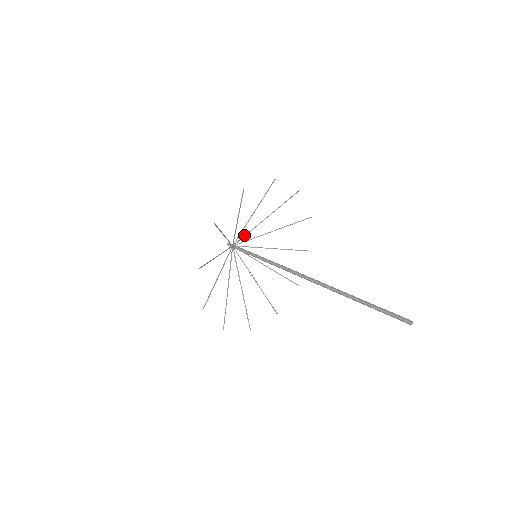
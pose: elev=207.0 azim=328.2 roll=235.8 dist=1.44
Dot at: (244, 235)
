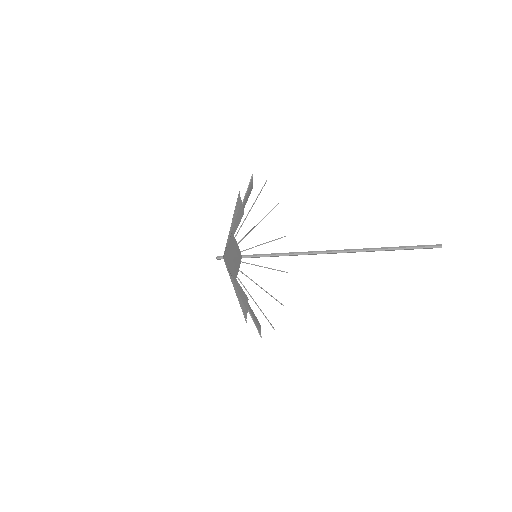
Dot at: occluded
